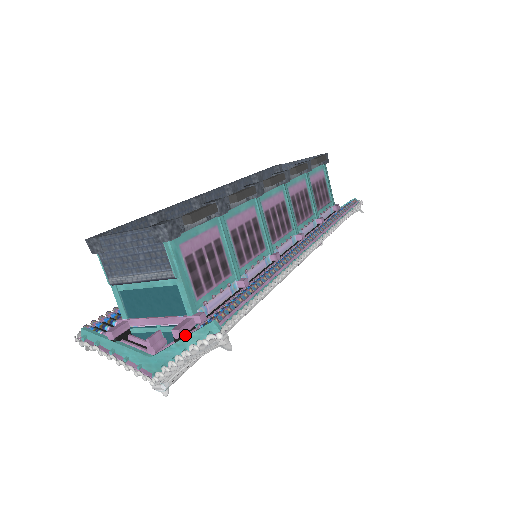
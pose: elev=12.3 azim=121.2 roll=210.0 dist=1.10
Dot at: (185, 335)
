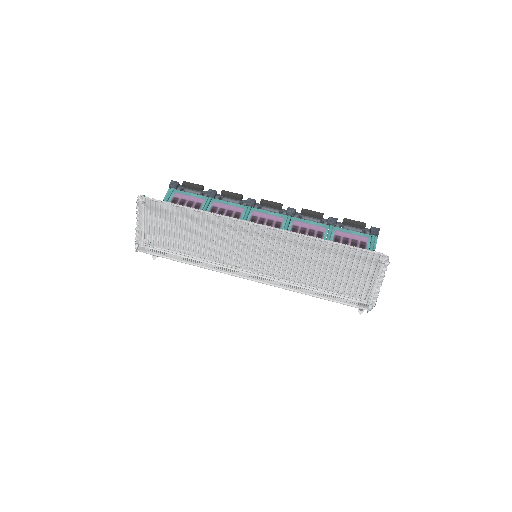
Dot at: occluded
